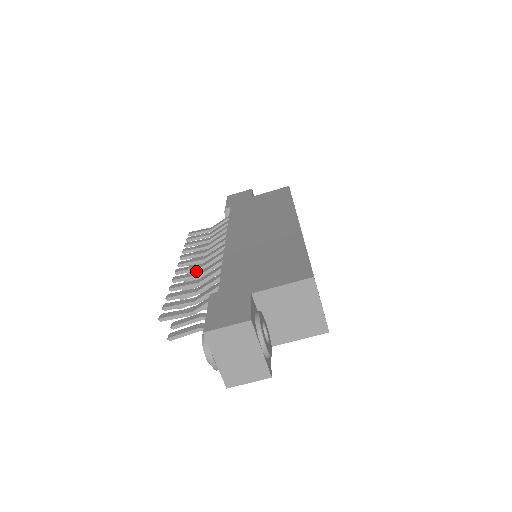
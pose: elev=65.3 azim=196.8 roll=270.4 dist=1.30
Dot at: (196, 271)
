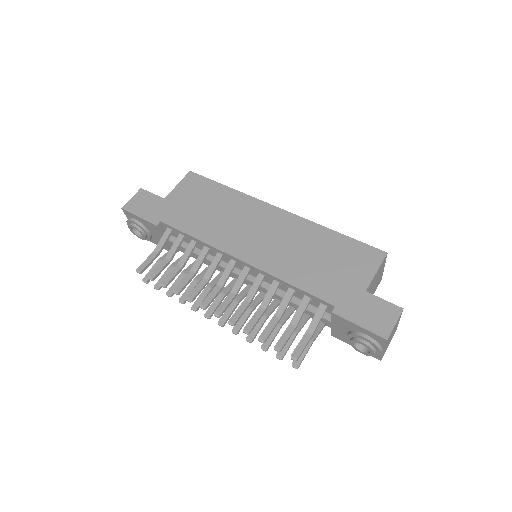
Dot at: occluded
